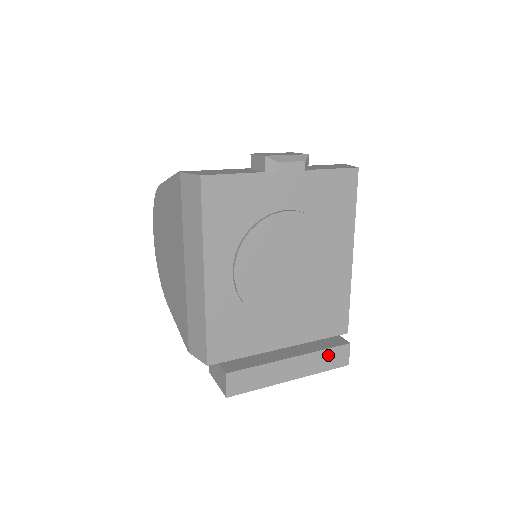
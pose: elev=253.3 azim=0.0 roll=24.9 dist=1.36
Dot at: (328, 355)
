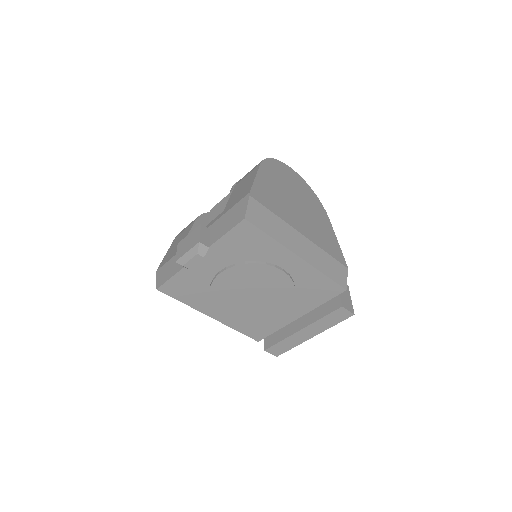
Dot at: (329, 318)
